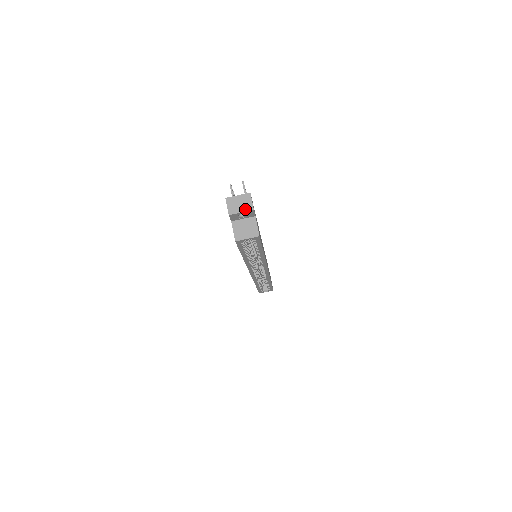
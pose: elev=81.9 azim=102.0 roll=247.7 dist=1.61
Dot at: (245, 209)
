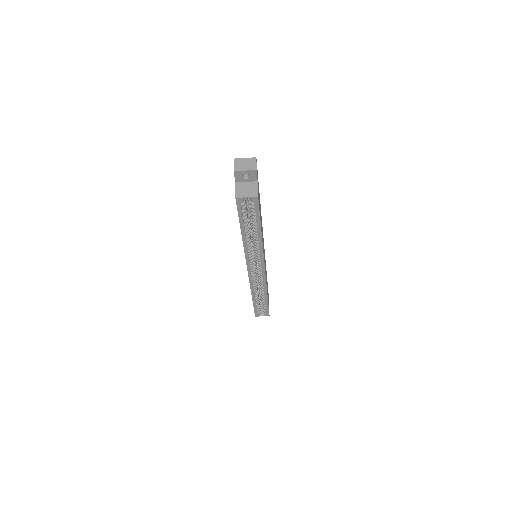
Dot at: (249, 168)
